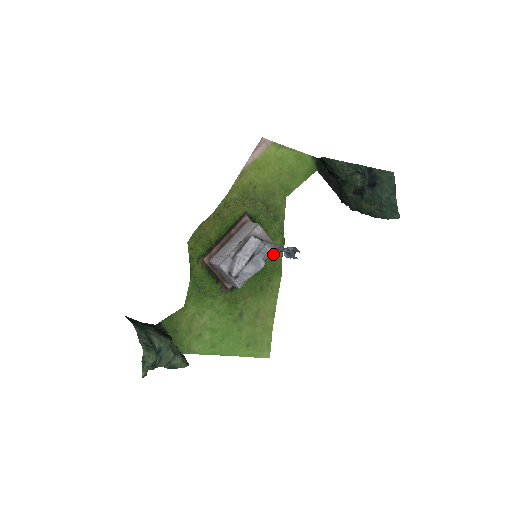
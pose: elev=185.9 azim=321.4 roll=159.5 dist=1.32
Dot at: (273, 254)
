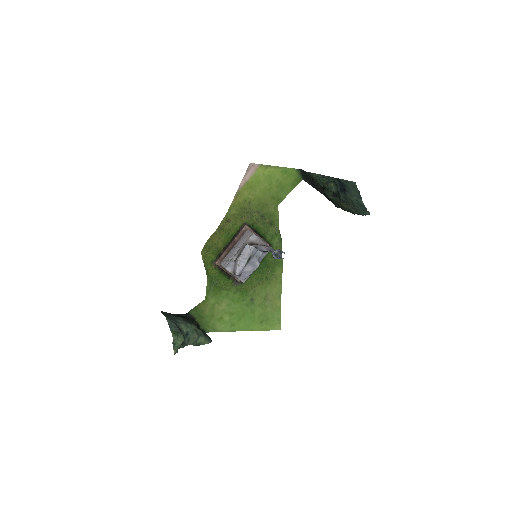
Dot at: occluded
